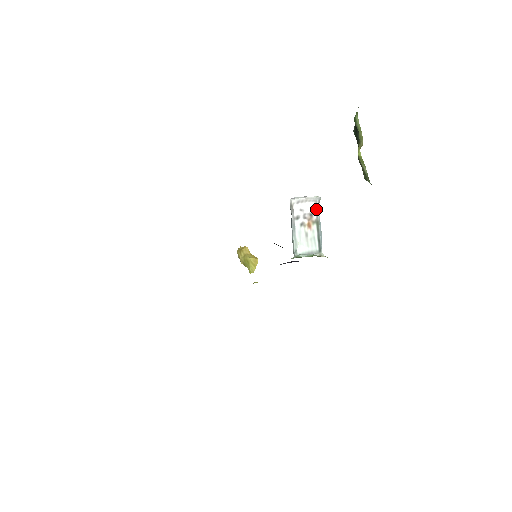
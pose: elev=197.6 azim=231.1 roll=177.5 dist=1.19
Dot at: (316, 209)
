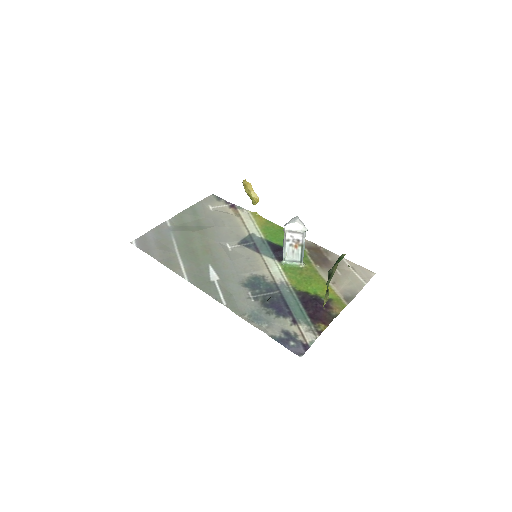
Dot at: (303, 237)
